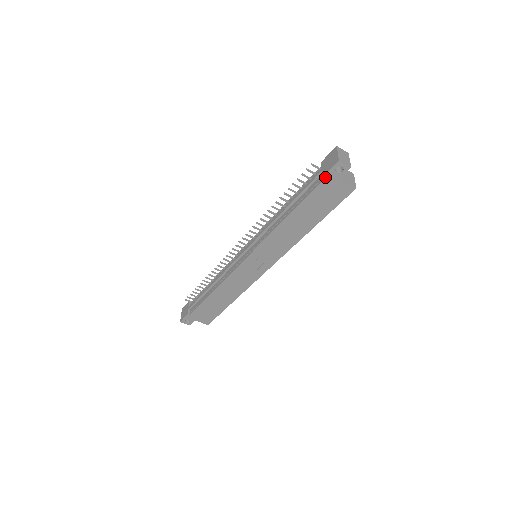
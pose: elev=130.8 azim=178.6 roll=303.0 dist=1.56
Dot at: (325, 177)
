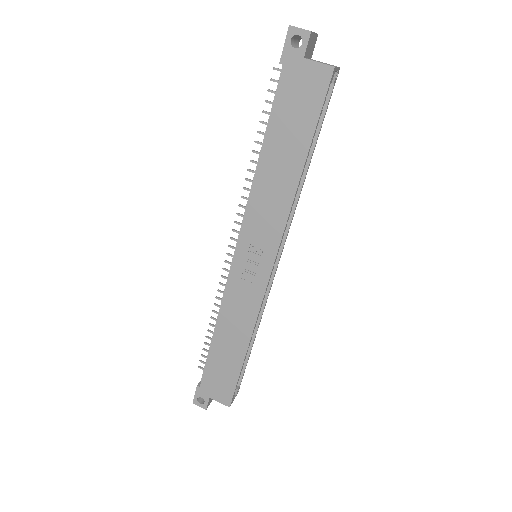
Dot at: (283, 63)
